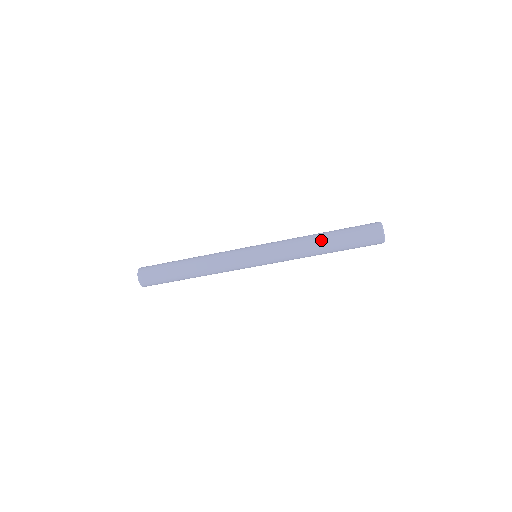
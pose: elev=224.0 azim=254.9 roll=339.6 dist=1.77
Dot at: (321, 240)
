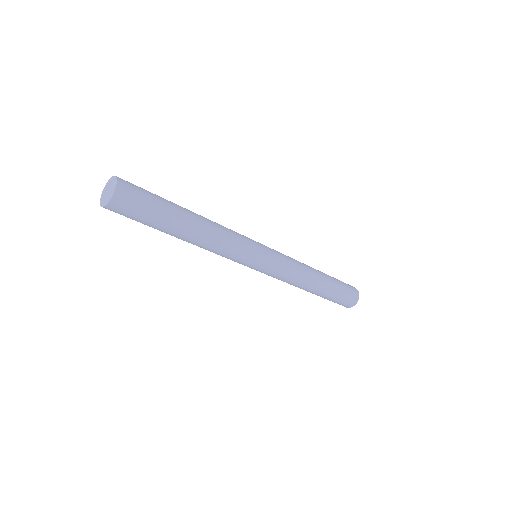
Dot at: (316, 288)
